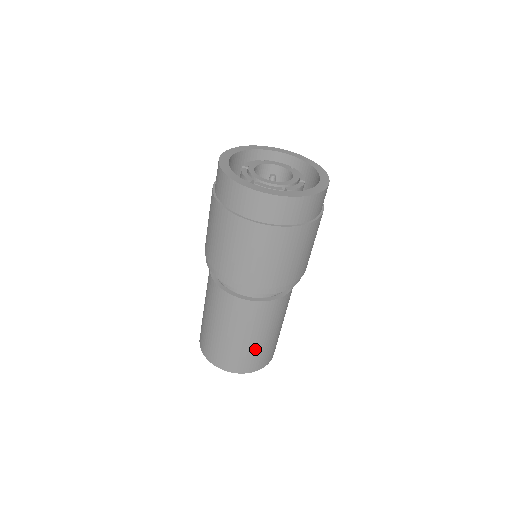
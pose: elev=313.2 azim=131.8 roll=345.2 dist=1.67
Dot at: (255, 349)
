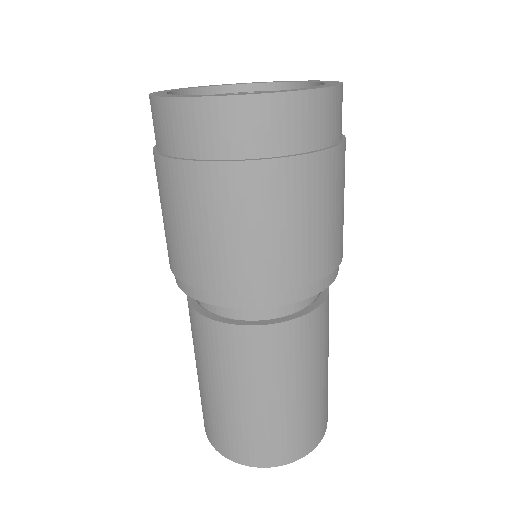
Dot at: (324, 390)
